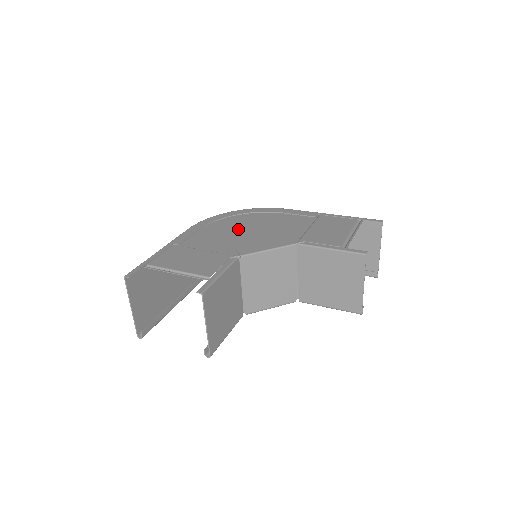
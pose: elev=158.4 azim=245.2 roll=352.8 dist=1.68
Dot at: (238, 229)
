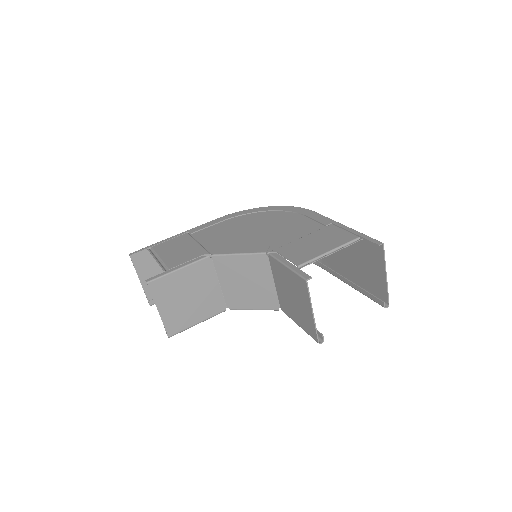
Dot at: (247, 227)
